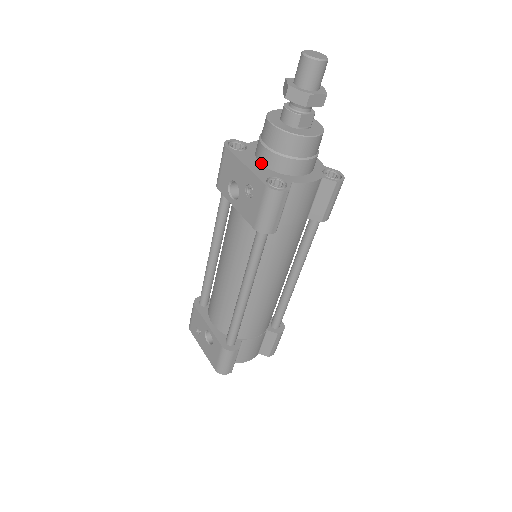
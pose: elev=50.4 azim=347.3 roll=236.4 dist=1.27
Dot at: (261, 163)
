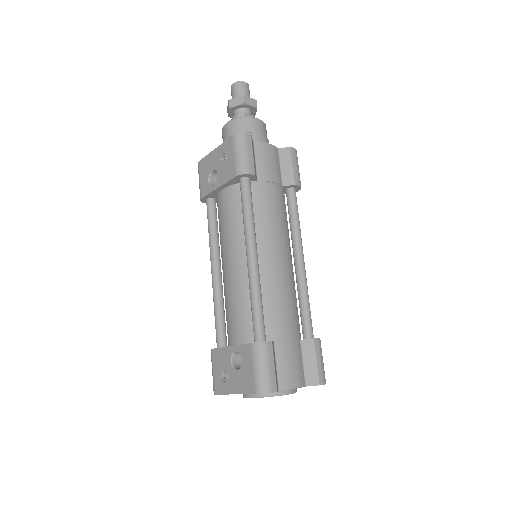
Dot at: occluded
